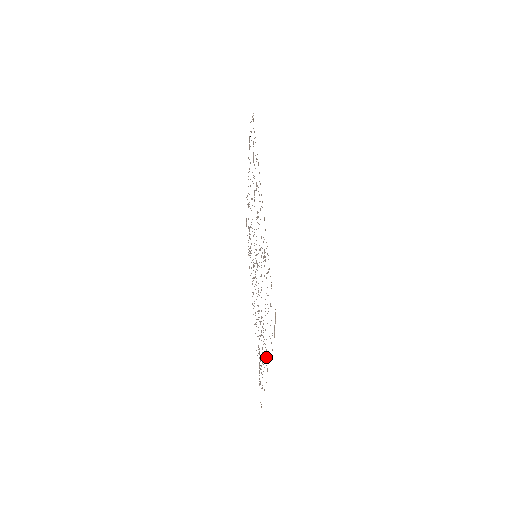
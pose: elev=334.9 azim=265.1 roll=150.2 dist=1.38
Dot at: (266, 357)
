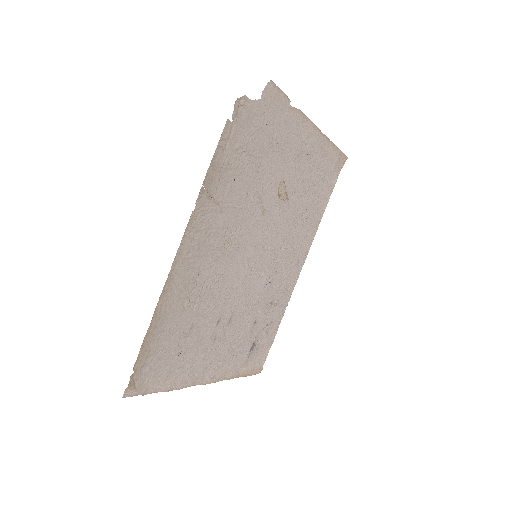
Dot at: (201, 372)
